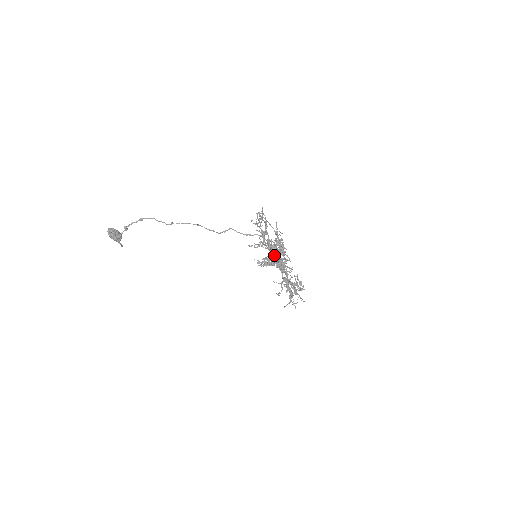
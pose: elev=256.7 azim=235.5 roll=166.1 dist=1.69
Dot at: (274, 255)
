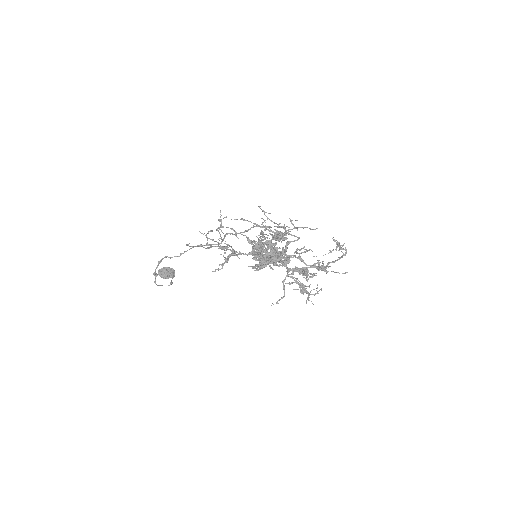
Dot at: (258, 257)
